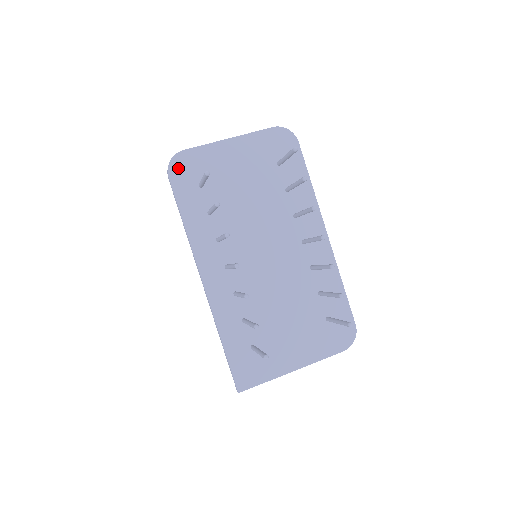
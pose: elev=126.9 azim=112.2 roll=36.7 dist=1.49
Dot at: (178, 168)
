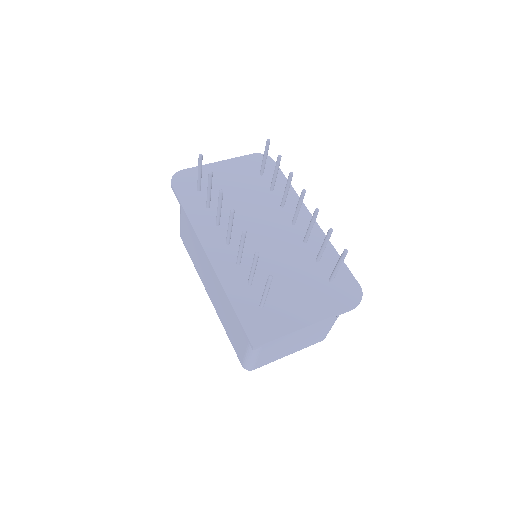
Dot at: (179, 180)
